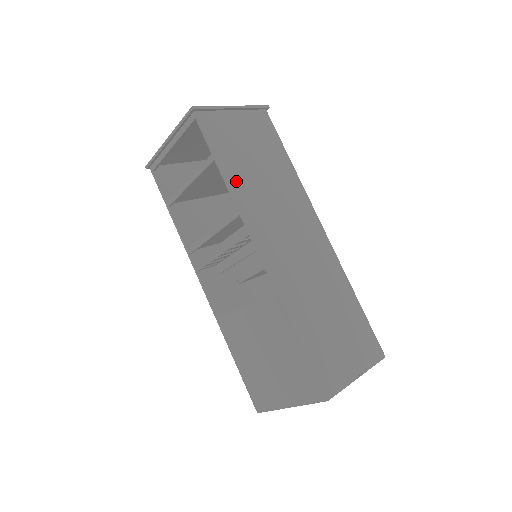
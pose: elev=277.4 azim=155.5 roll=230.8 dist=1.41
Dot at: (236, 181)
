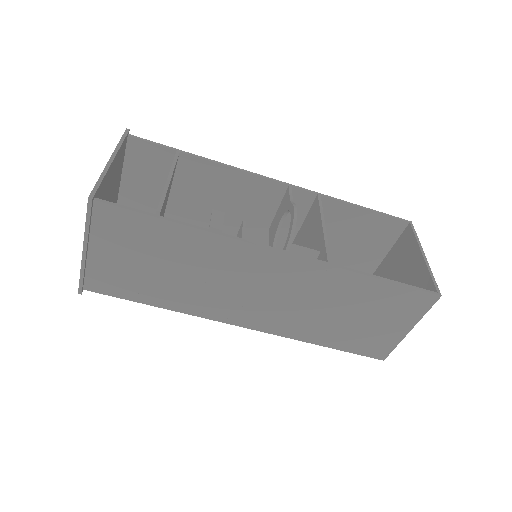
Dot at: (173, 302)
